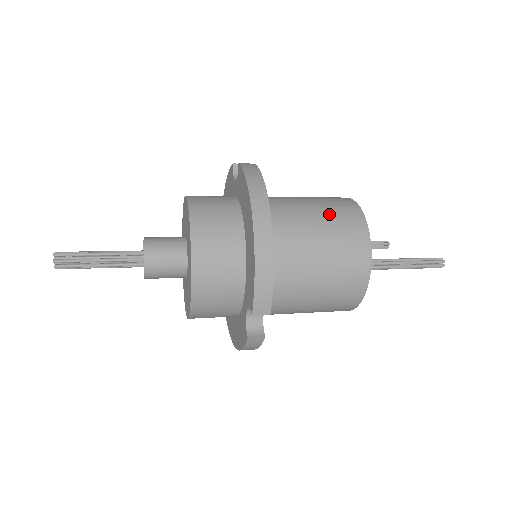
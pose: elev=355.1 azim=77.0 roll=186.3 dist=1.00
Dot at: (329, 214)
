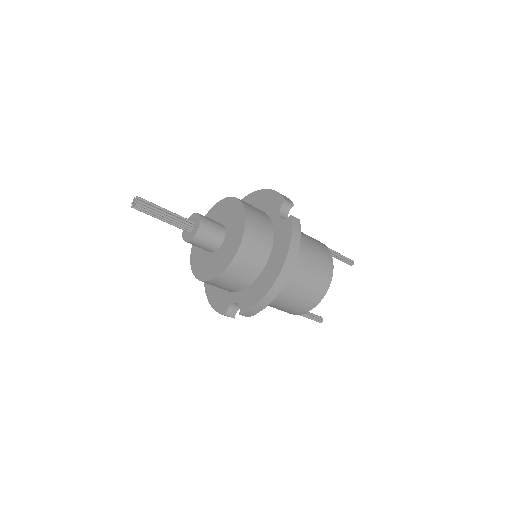
Dot at: occluded
